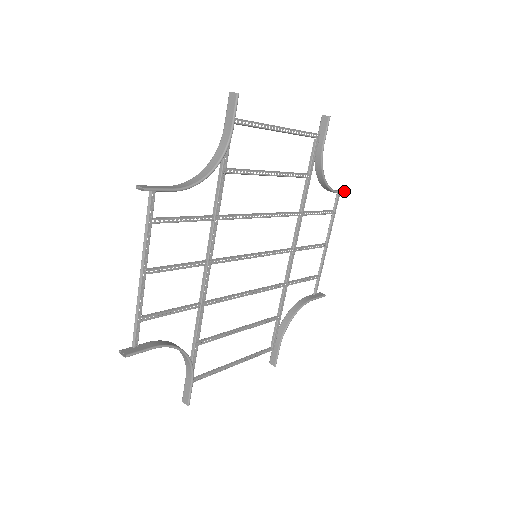
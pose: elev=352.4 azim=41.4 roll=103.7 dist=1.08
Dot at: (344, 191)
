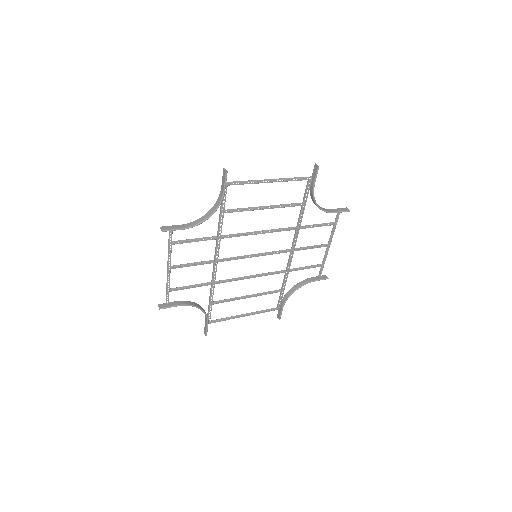
Dot at: (342, 211)
